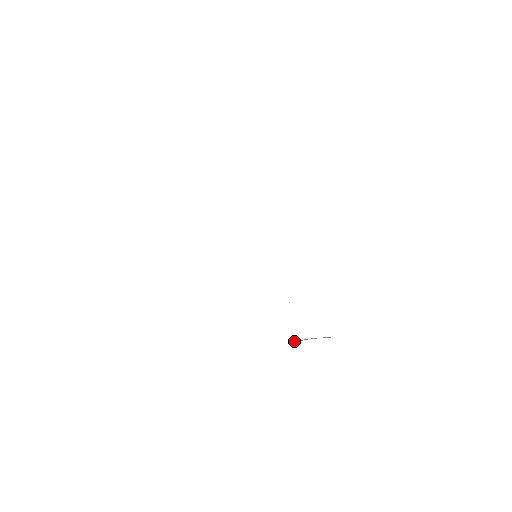
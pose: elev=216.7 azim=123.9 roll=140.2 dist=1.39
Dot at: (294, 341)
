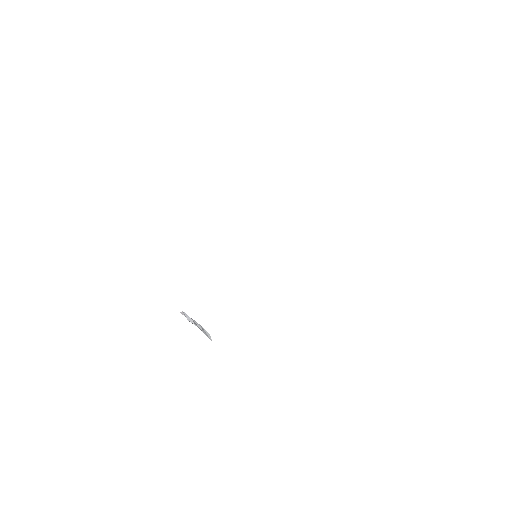
Dot at: occluded
